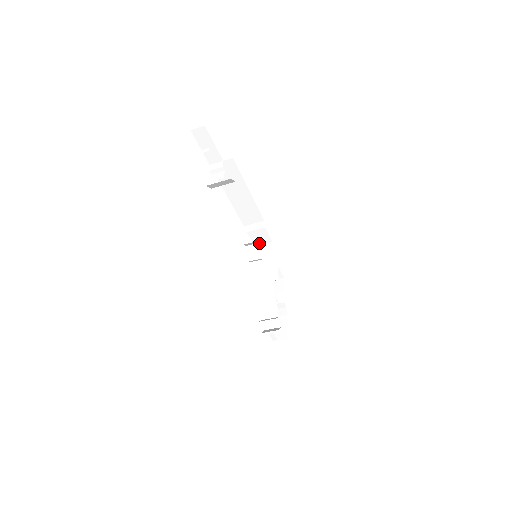
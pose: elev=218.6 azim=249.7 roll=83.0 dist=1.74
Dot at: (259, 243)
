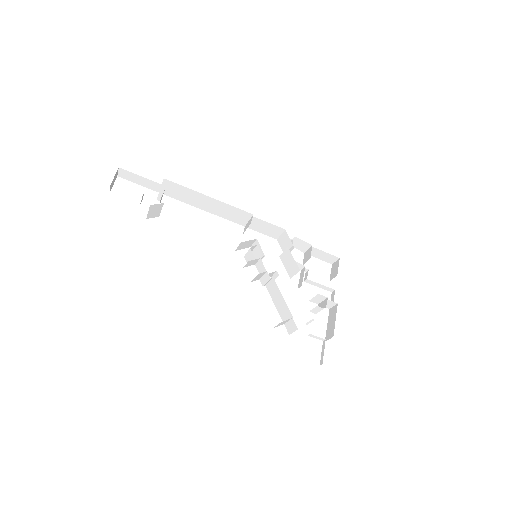
Dot at: (256, 241)
